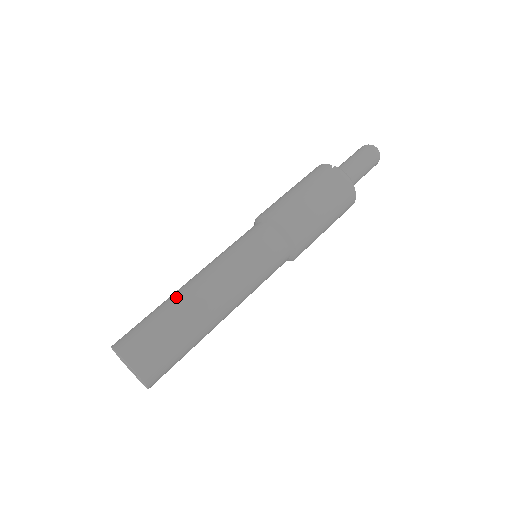
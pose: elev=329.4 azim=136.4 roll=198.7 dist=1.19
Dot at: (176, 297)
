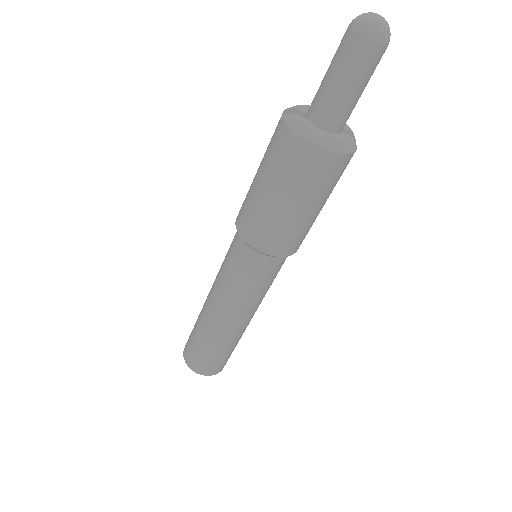
Dot at: occluded
